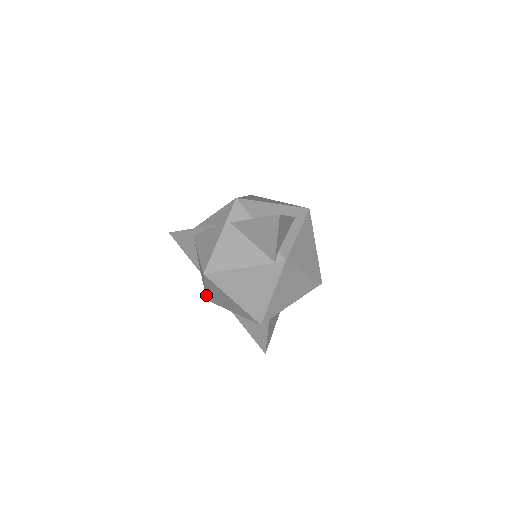
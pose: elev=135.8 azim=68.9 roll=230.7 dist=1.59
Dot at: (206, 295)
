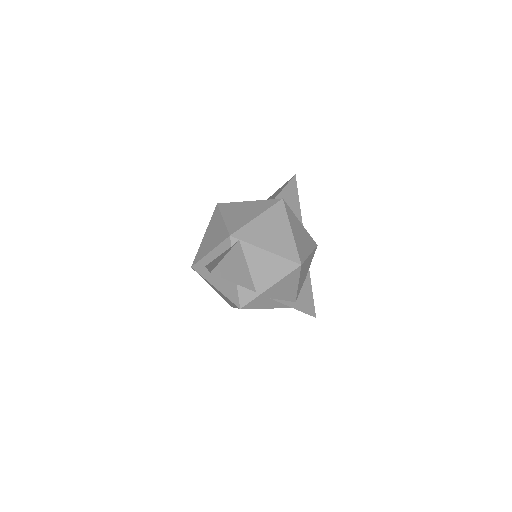
Dot at: (197, 253)
